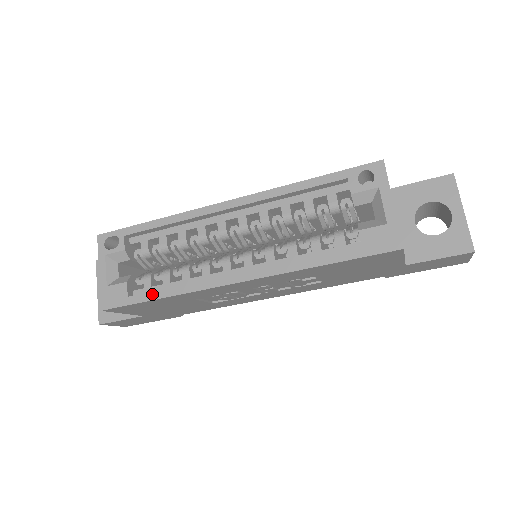
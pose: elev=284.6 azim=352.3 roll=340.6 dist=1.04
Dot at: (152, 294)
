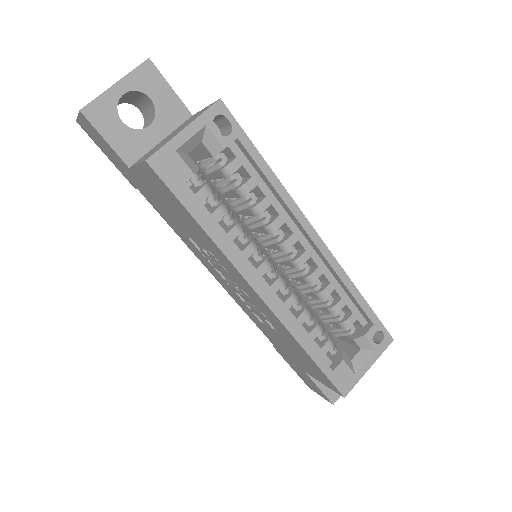
Dot at: (201, 215)
